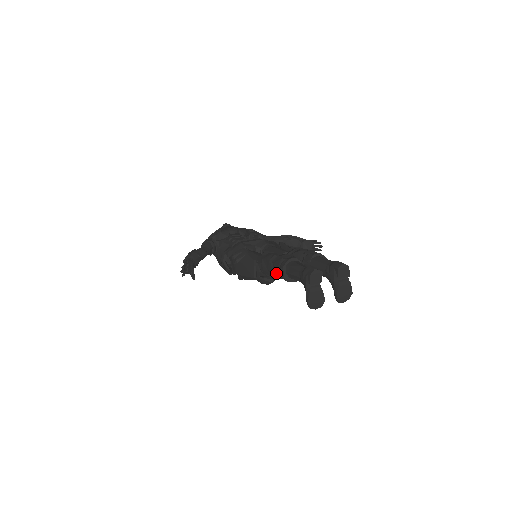
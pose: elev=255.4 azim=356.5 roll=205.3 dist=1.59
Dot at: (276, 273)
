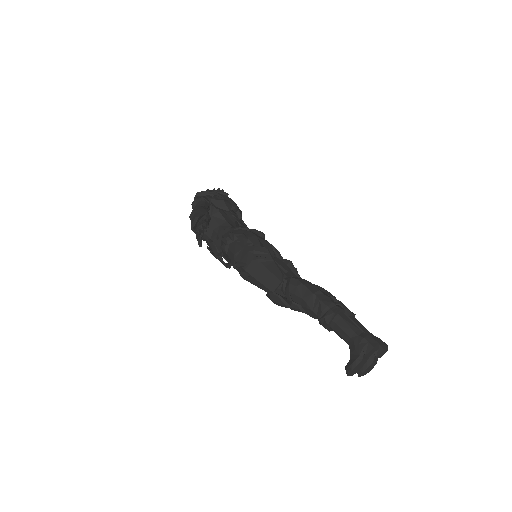
Dot at: (314, 310)
